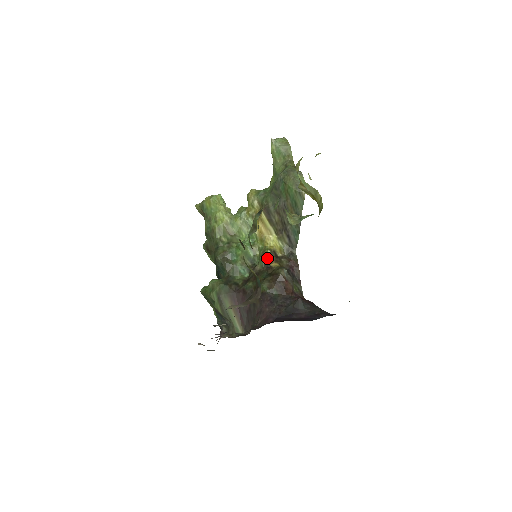
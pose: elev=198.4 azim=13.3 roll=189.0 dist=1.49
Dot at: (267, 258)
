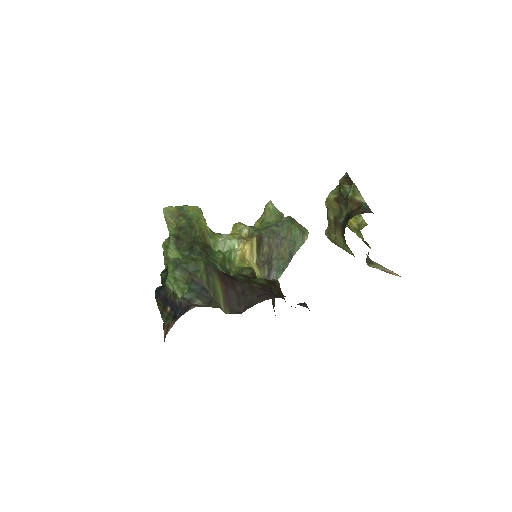
Dot at: (254, 271)
